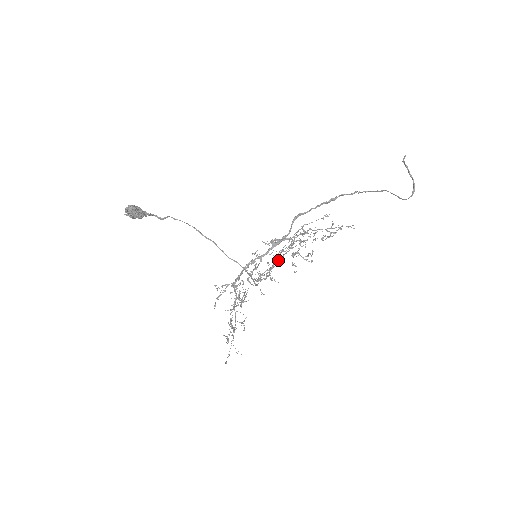
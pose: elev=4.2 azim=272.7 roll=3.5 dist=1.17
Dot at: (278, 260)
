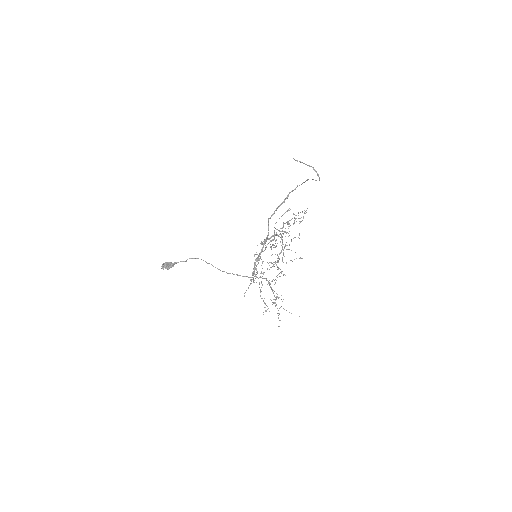
Dot at: (282, 249)
